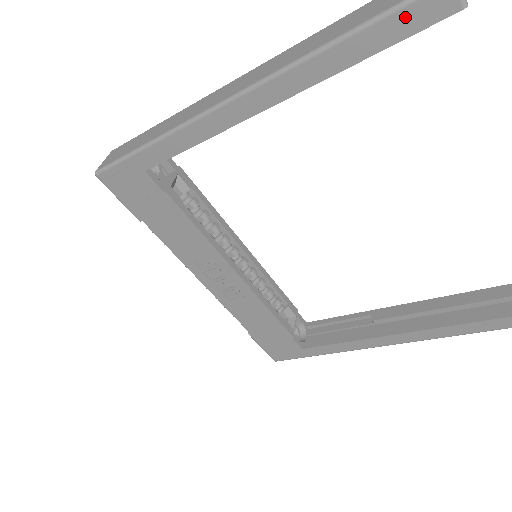
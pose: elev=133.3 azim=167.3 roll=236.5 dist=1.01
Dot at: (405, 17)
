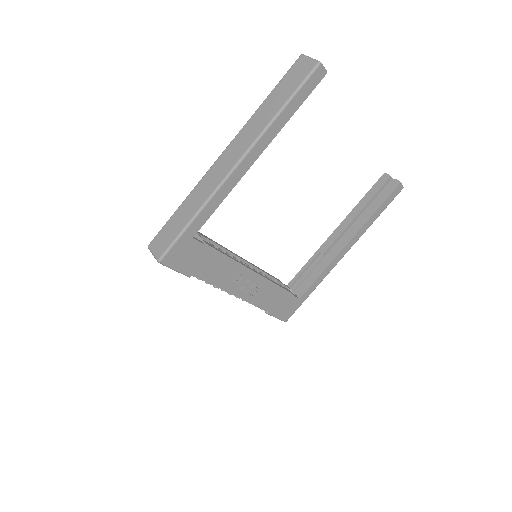
Dot at: (307, 87)
